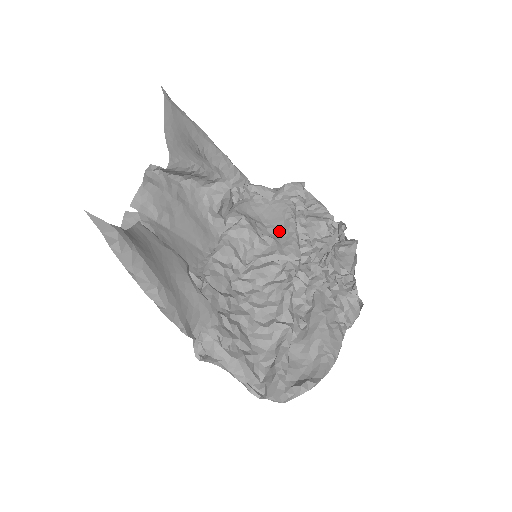
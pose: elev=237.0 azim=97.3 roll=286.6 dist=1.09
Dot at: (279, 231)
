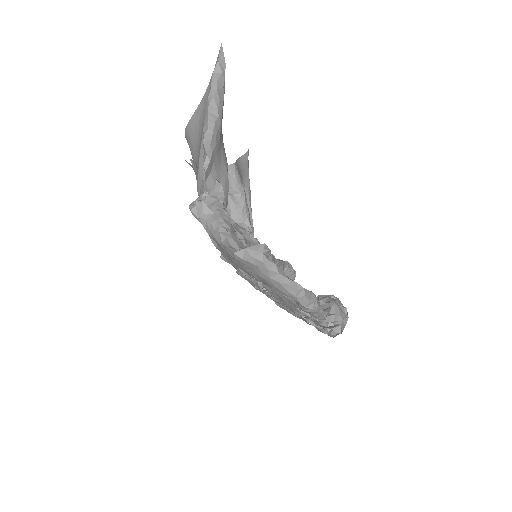
Dot at: occluded
